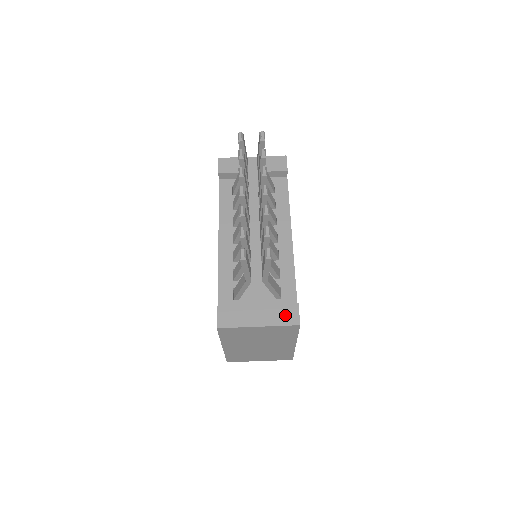
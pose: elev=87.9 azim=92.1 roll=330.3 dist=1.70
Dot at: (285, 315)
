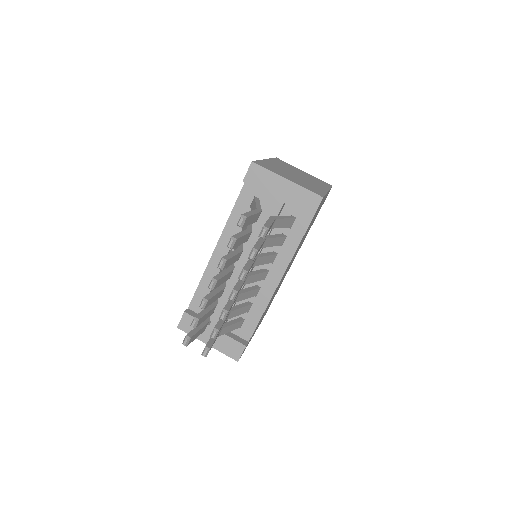
Dot at: (231, 349)
